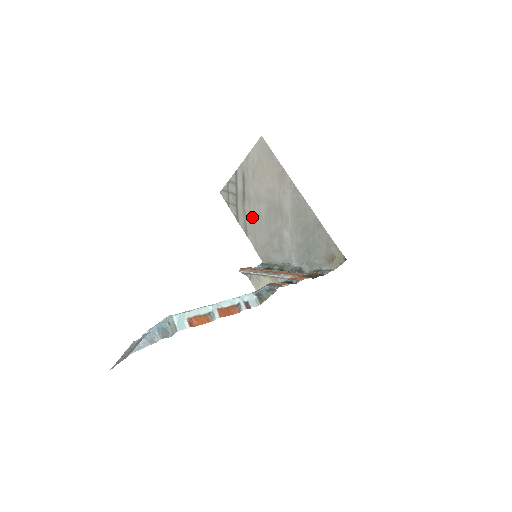
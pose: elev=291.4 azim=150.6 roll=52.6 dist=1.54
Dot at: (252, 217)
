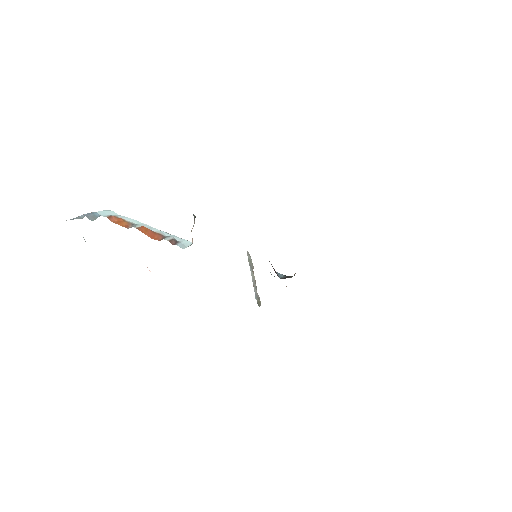
Dot at: occluded
